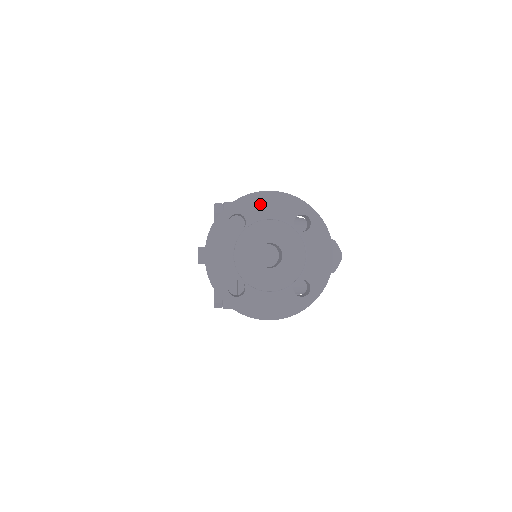
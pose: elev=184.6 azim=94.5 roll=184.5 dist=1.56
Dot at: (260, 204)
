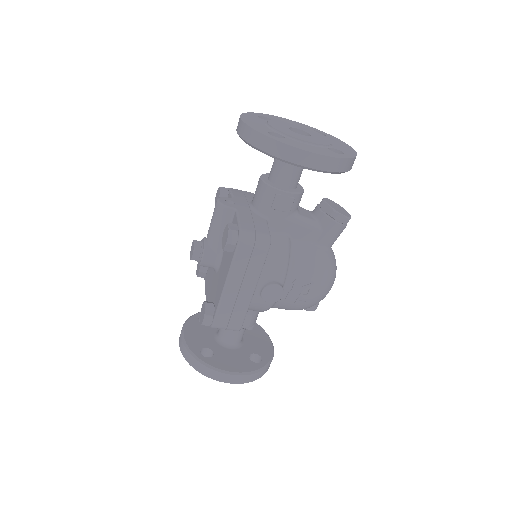
Dot at: (280, 119)
